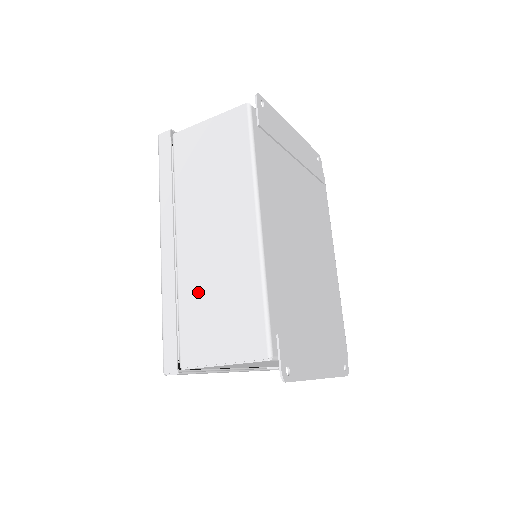
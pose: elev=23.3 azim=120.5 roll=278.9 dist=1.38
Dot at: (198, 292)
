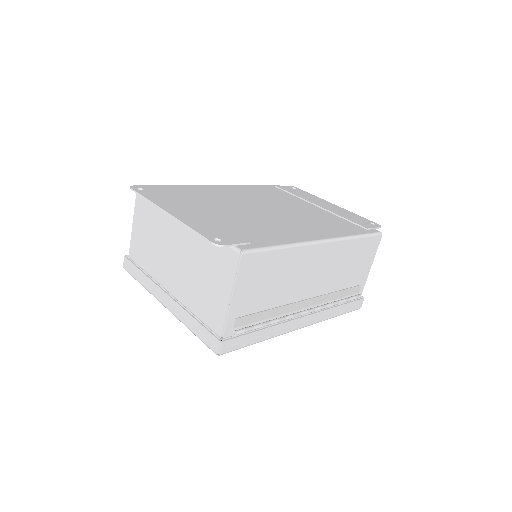
Dot at: occluded
